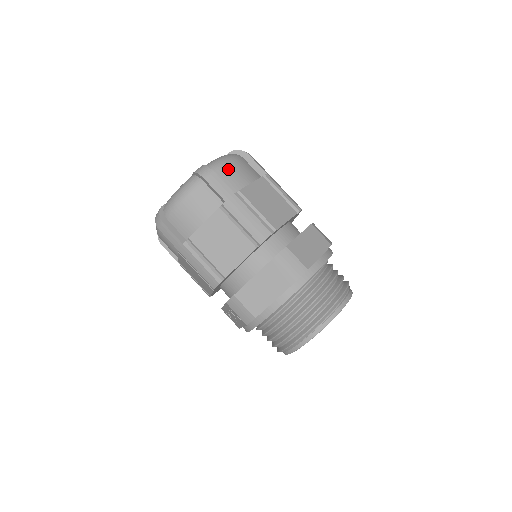
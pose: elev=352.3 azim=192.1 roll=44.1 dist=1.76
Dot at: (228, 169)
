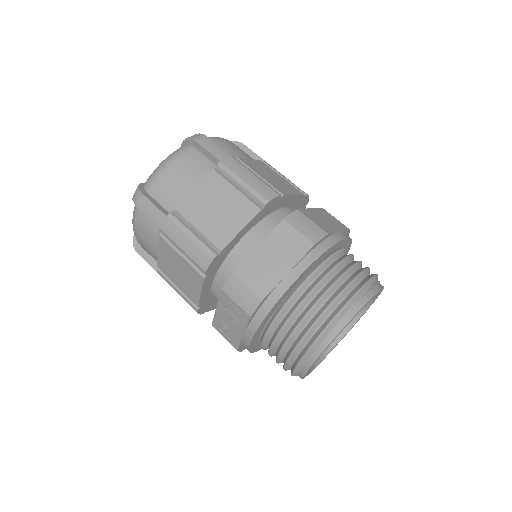
Dot at: (222, 142)
